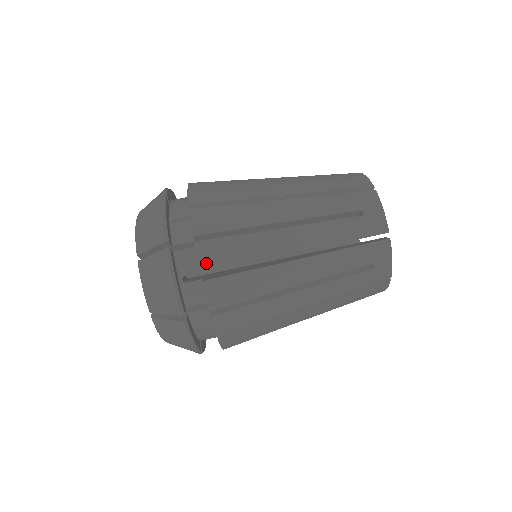
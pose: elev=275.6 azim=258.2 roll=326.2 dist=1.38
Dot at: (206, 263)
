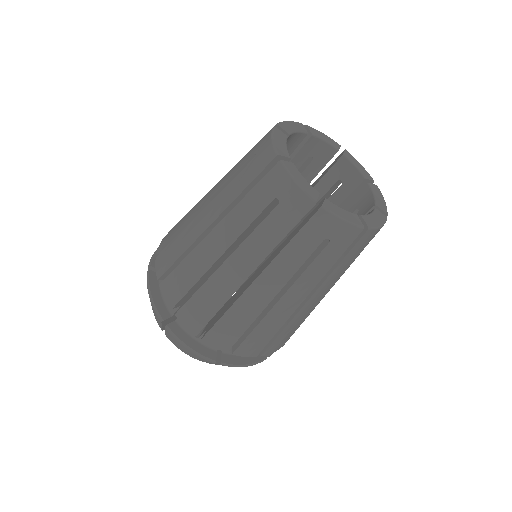
Dot at: (193, 326)
